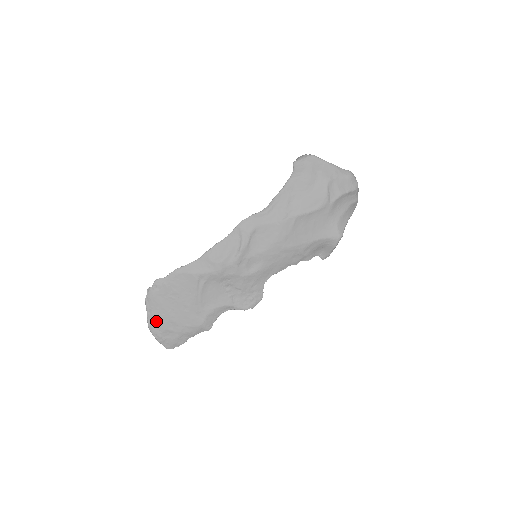
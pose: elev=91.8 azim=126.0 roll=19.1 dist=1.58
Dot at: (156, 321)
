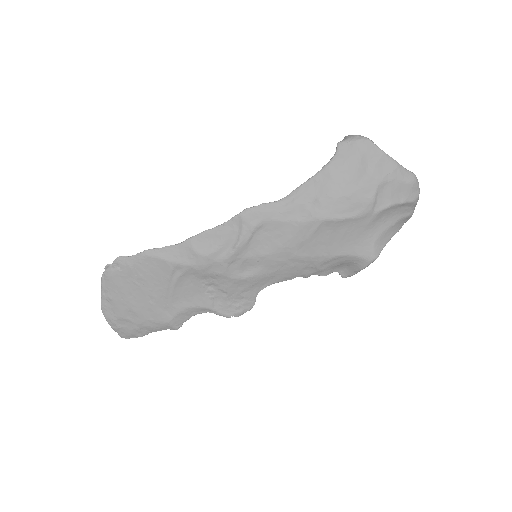
Dot at: (112, 305)
